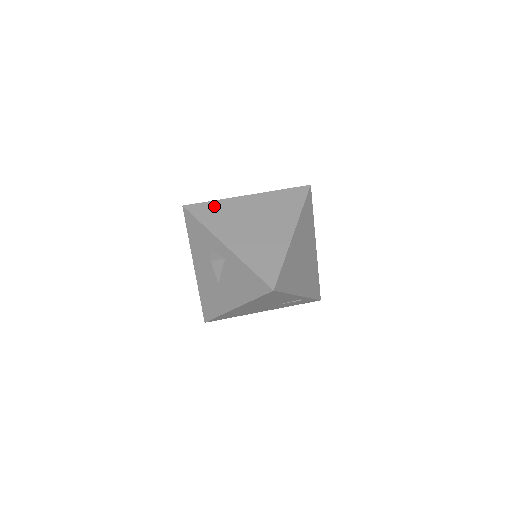
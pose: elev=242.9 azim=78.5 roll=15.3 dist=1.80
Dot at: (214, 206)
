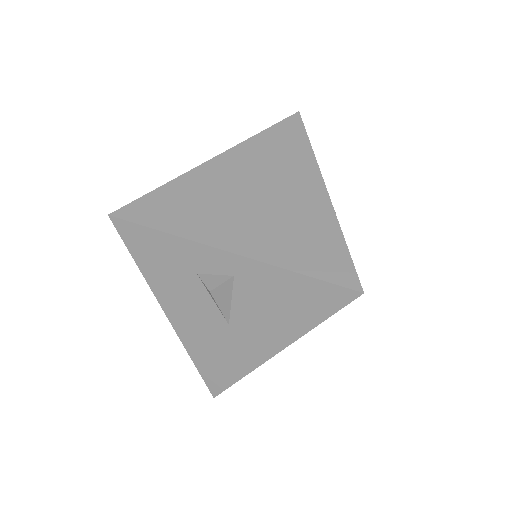
Dot at: (167, 195)
